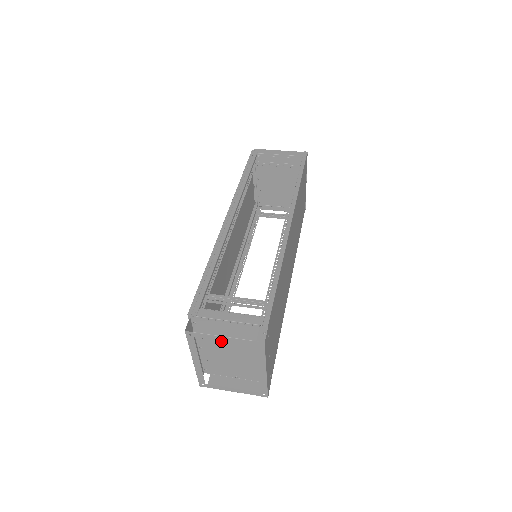
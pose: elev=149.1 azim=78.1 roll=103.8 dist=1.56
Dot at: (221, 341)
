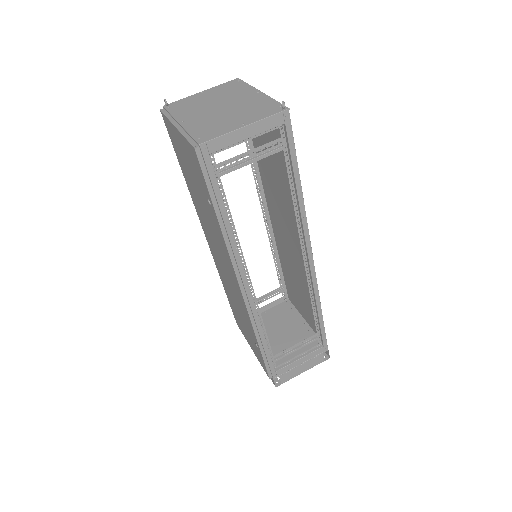
Dot at: (280, 349)
